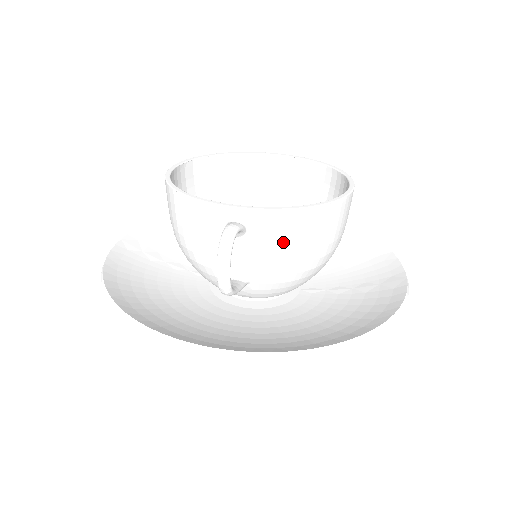
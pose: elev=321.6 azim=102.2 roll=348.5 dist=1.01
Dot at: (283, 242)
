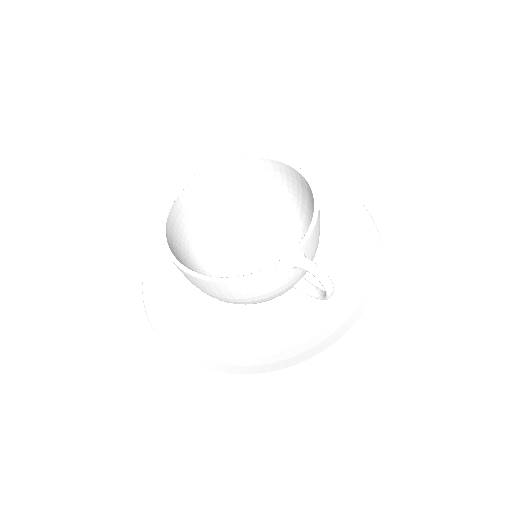
Dot at: (317, 240)
